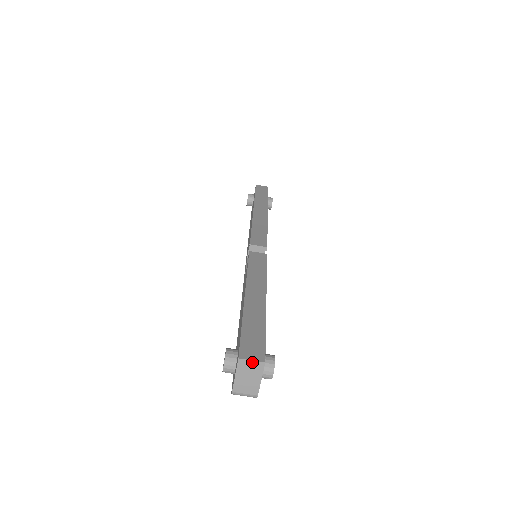
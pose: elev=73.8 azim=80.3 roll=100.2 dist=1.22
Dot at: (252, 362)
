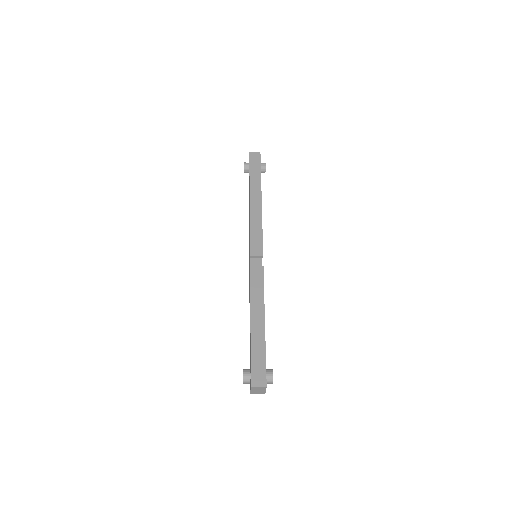
Dot at: (259, 387)
